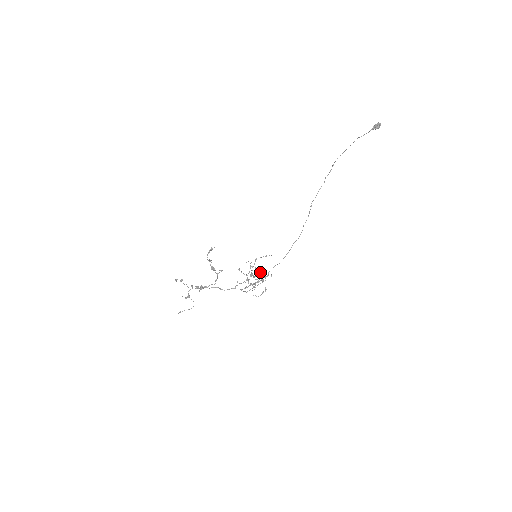
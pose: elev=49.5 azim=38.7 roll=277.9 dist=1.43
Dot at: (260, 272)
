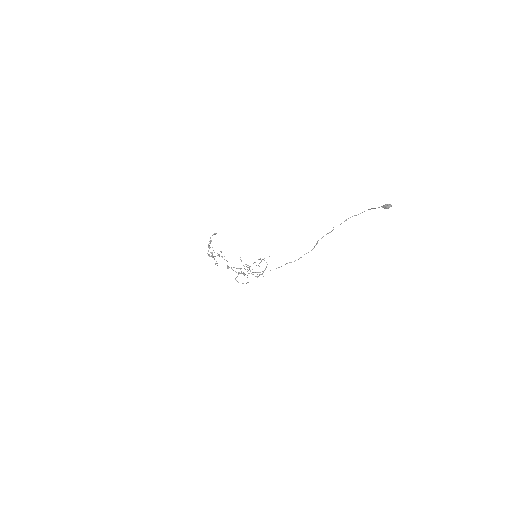
Dot at: occluded
